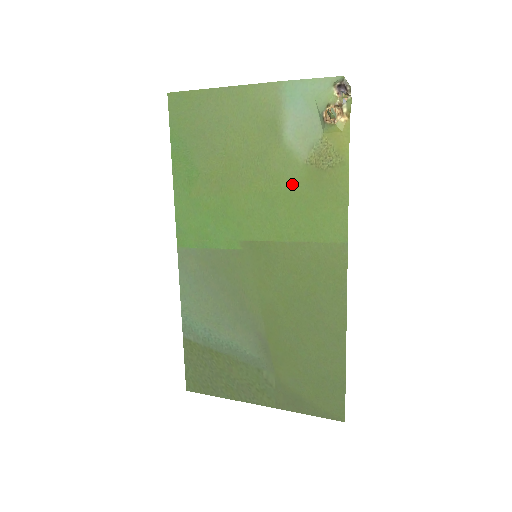
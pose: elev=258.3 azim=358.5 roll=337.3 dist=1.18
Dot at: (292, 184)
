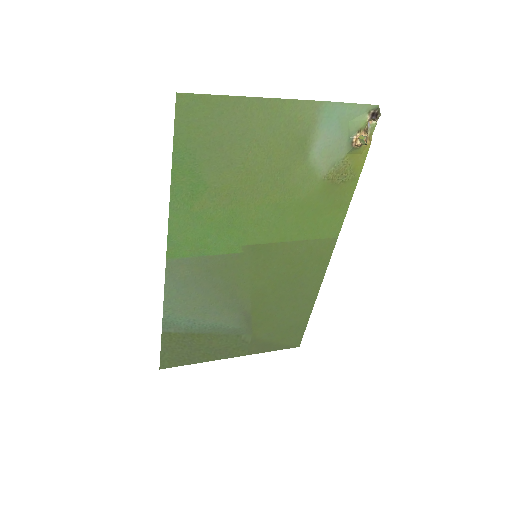
Dot at: (306, 196)
